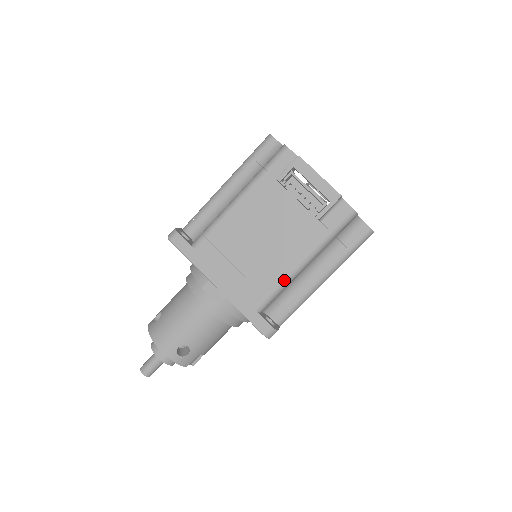
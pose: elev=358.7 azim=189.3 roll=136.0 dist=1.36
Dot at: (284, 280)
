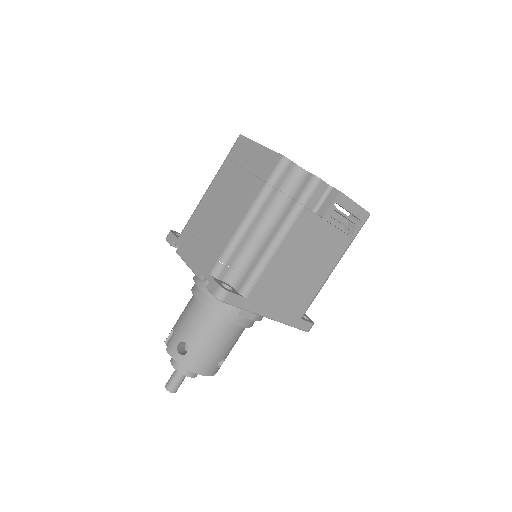
Dot at: (321, 288)
